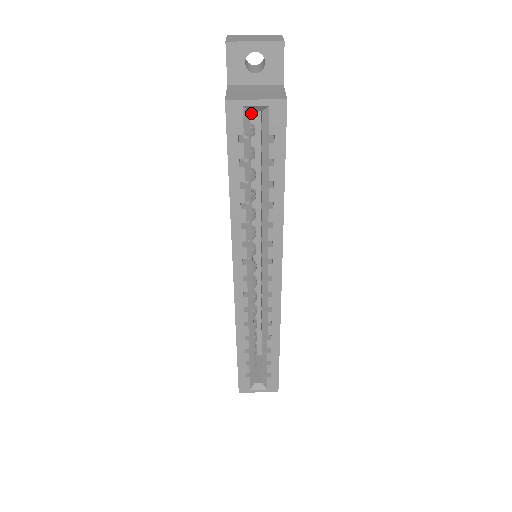
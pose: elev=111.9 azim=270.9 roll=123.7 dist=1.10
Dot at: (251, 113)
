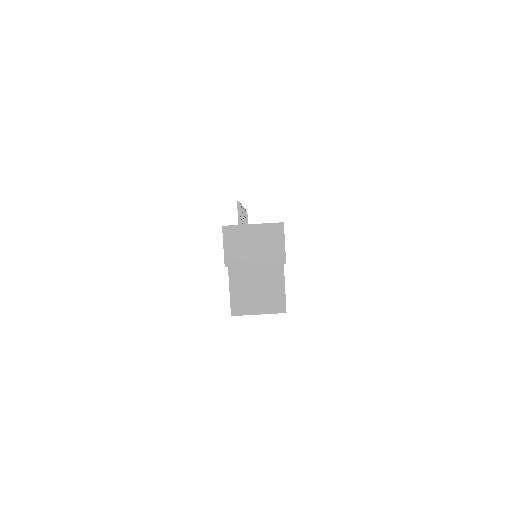
Dot at: occluded
